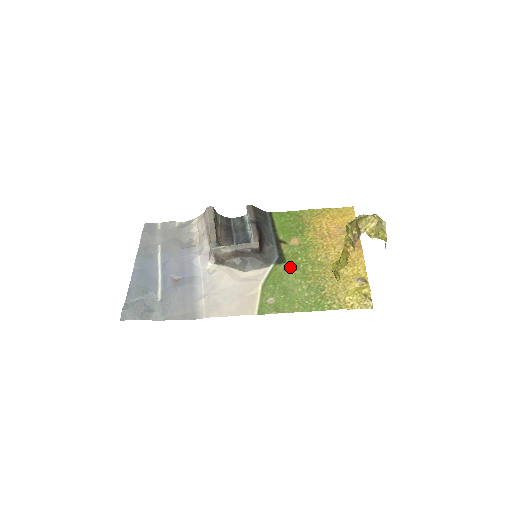
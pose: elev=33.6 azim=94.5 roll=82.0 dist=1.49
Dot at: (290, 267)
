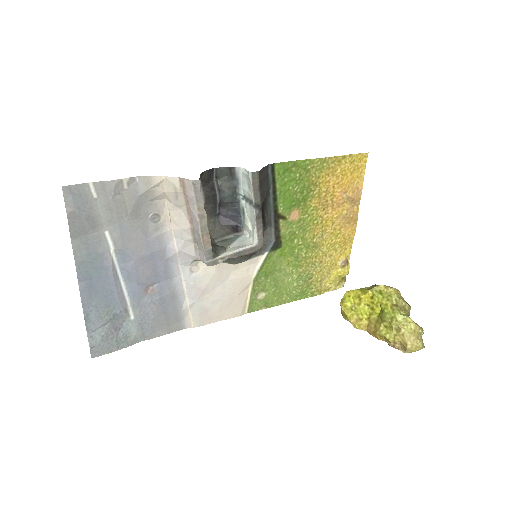
Dot at: (285, 253)
